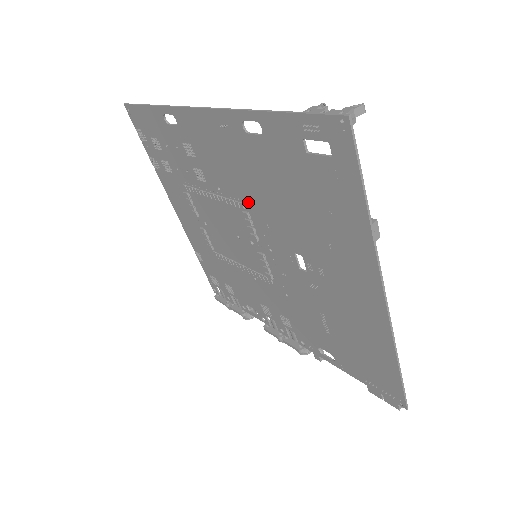
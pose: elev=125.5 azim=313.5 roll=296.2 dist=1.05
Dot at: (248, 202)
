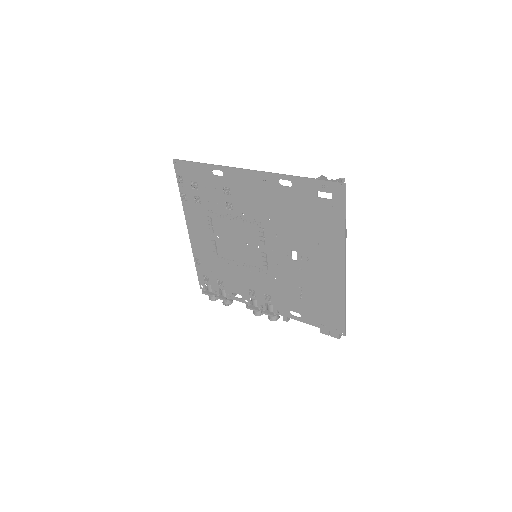
Dot at: (265, 222)
